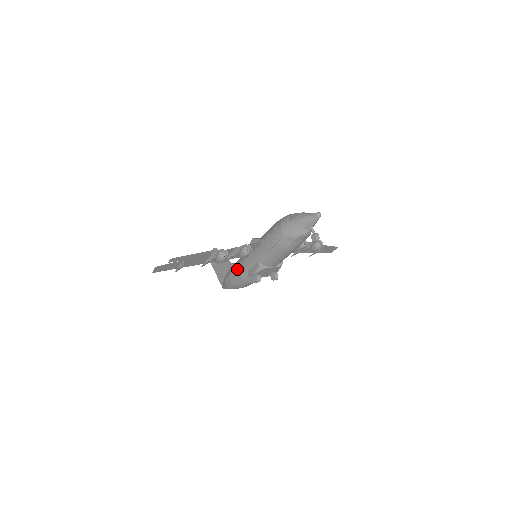
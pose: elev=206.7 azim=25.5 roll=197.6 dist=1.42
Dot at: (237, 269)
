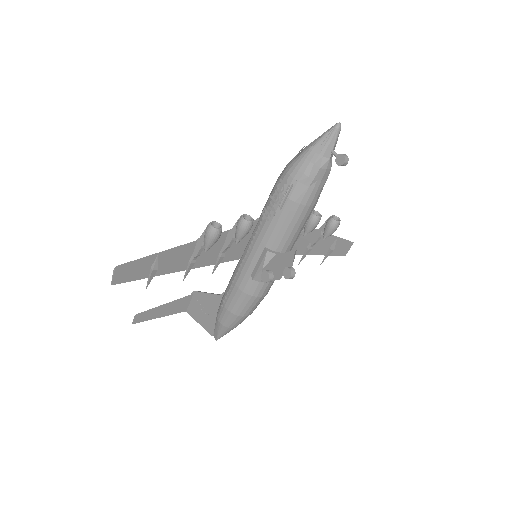
Dot at: (234, 282)
